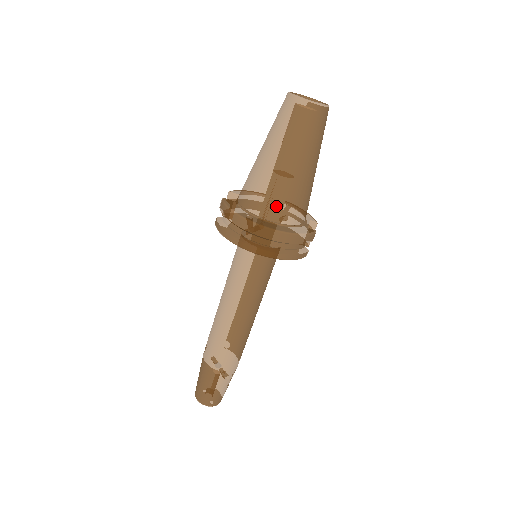
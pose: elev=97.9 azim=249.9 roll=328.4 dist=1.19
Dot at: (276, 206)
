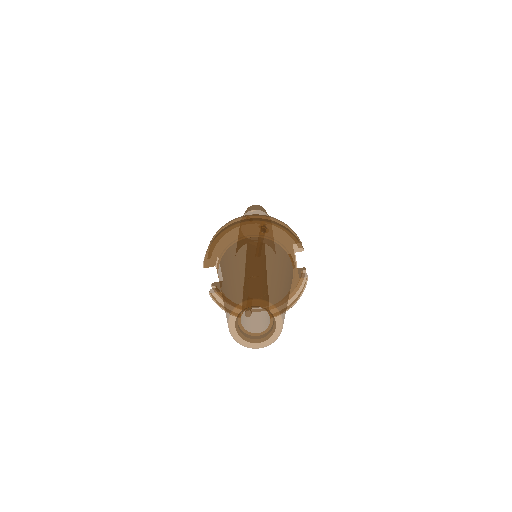
Dot at: occluded
